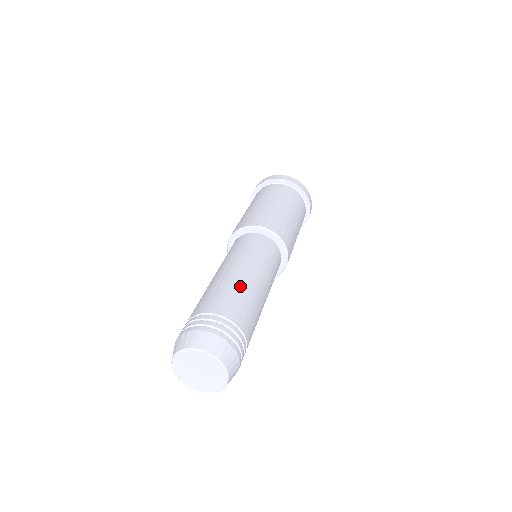
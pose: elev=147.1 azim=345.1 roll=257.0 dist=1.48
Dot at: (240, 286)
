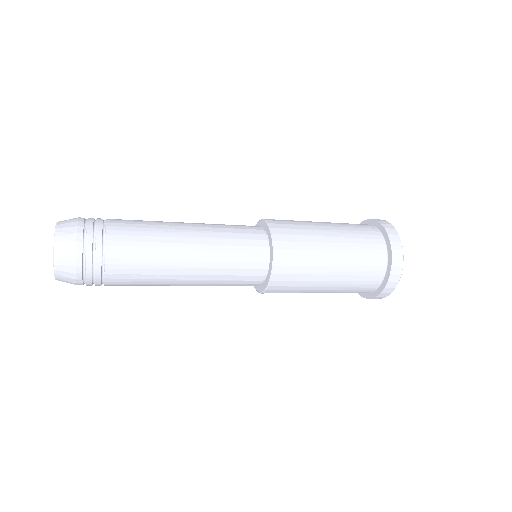
Dot at: (160, 227)
